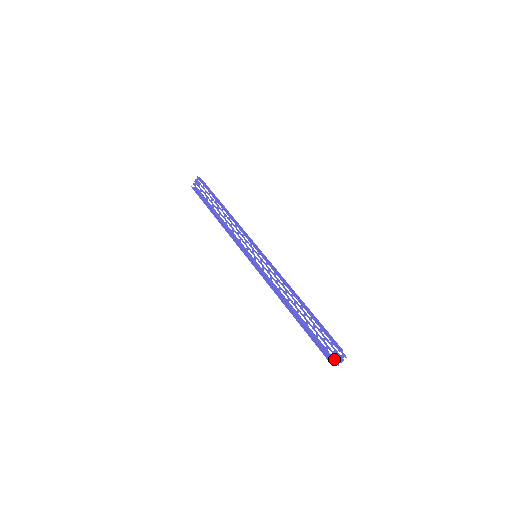
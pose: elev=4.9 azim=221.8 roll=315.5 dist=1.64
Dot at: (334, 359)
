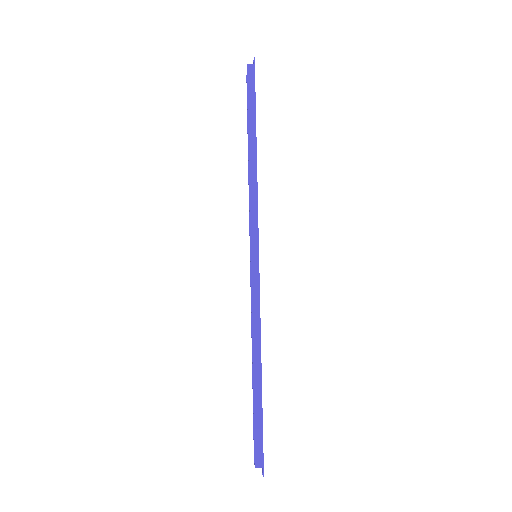
Dot at: occluded
